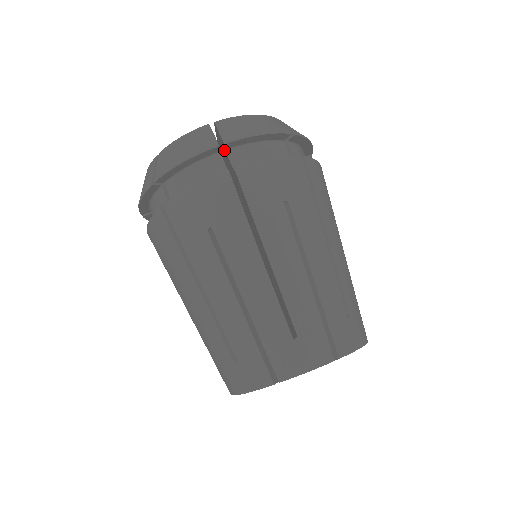
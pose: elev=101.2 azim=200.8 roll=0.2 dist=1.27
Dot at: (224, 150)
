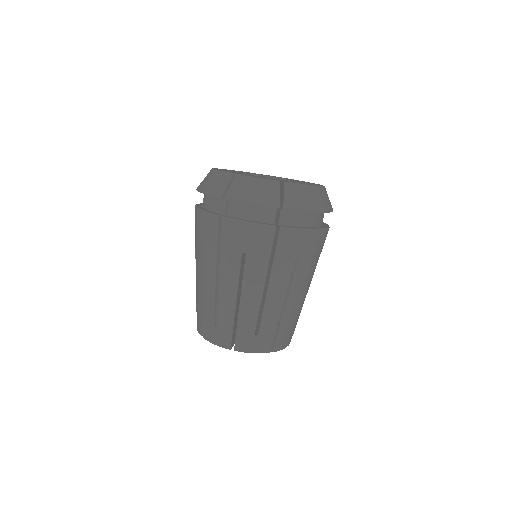
Dot at: occluded
